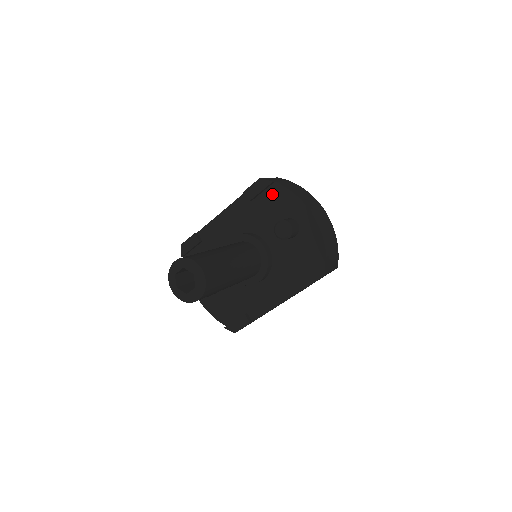
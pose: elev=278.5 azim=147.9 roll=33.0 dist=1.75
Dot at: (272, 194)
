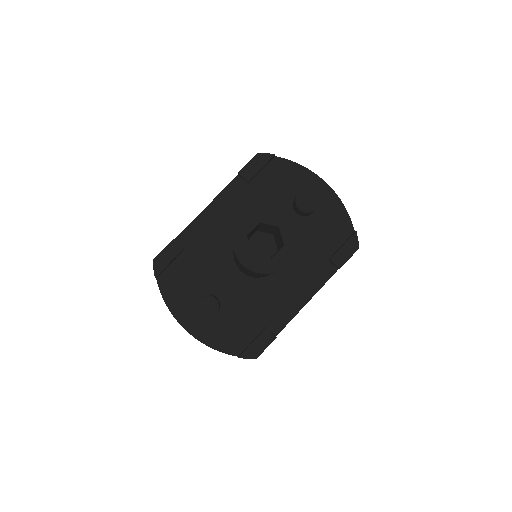
Dot at: (274, 170)
